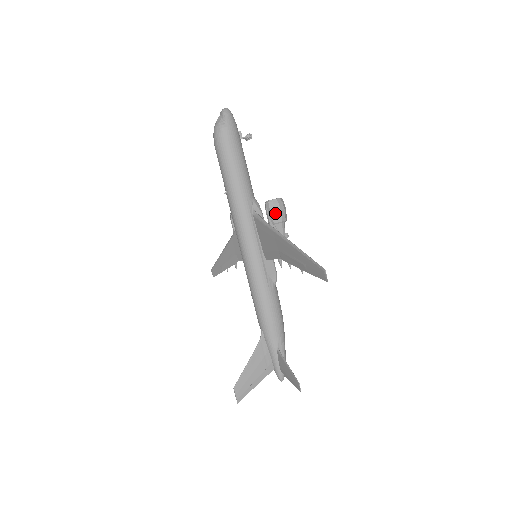
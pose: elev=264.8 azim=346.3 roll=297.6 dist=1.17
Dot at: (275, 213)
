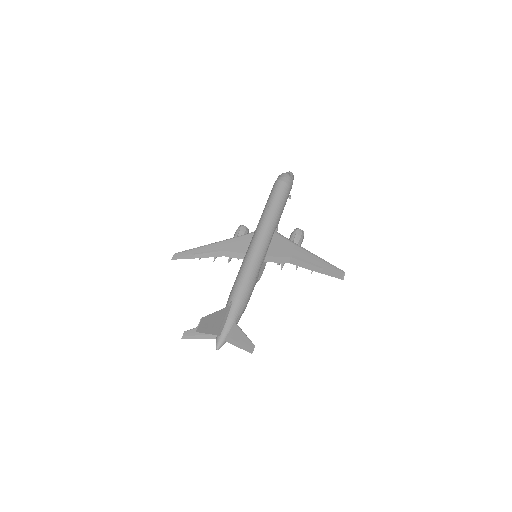
Dot at: (300, 237)
